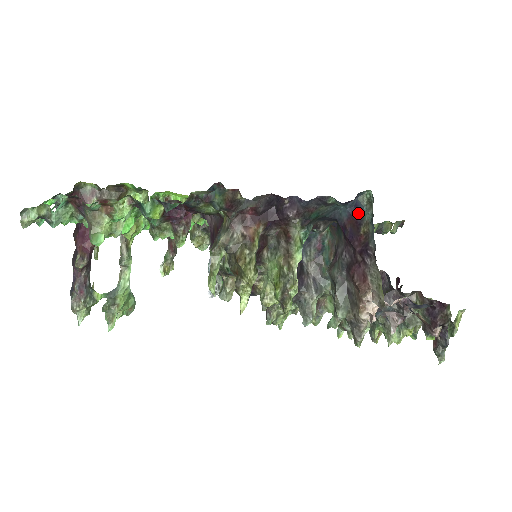
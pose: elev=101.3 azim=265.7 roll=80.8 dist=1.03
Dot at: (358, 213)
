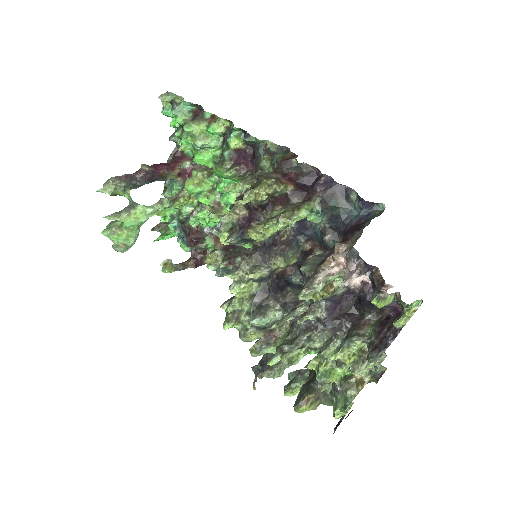
Dot at: (367, 219)
